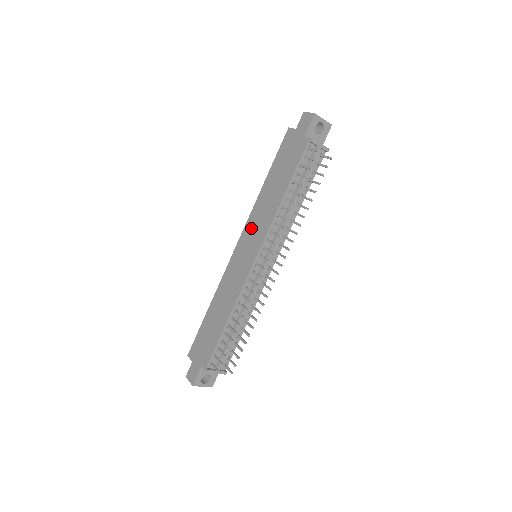
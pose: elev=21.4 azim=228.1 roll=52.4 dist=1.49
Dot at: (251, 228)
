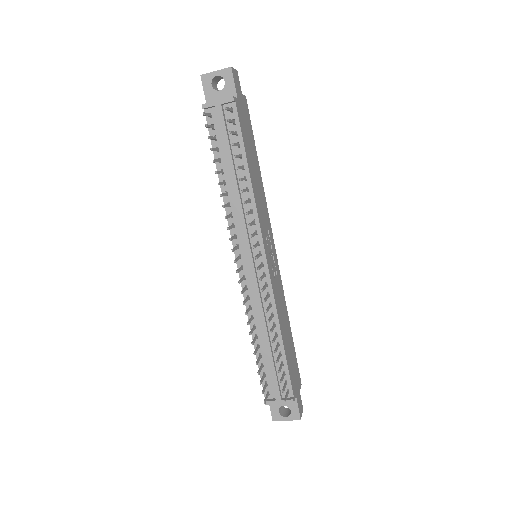
Dot at: occluded
